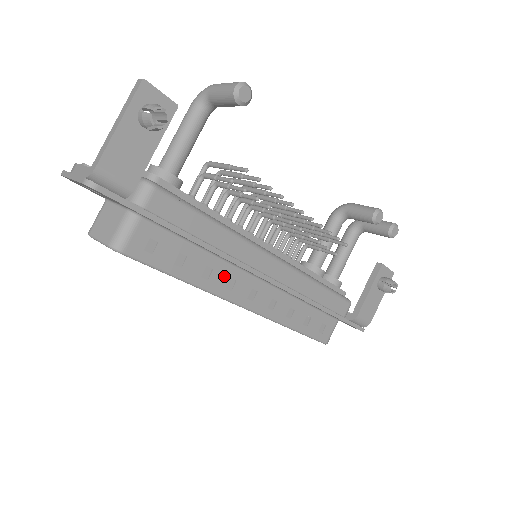
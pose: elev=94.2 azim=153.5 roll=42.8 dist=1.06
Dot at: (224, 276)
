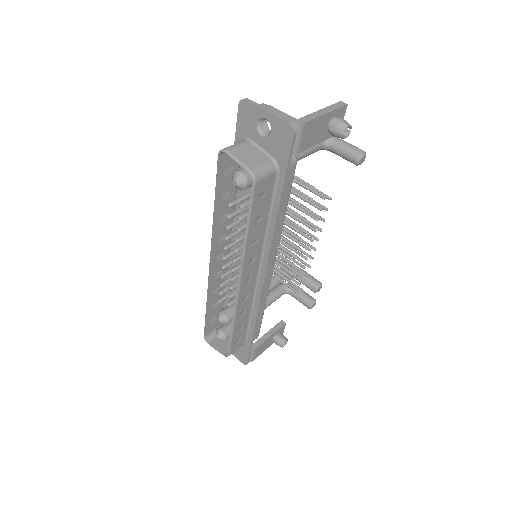
Dot at: (255, 252)
